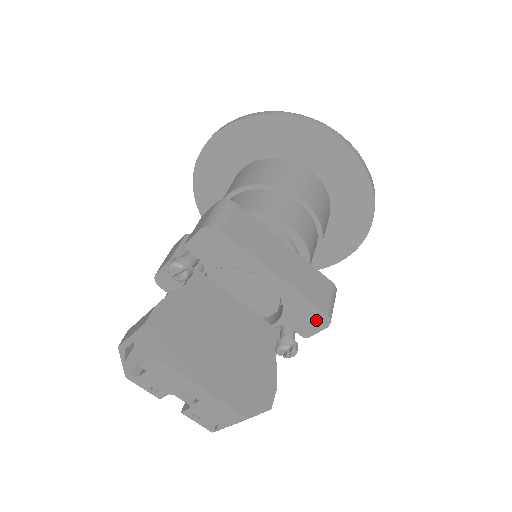
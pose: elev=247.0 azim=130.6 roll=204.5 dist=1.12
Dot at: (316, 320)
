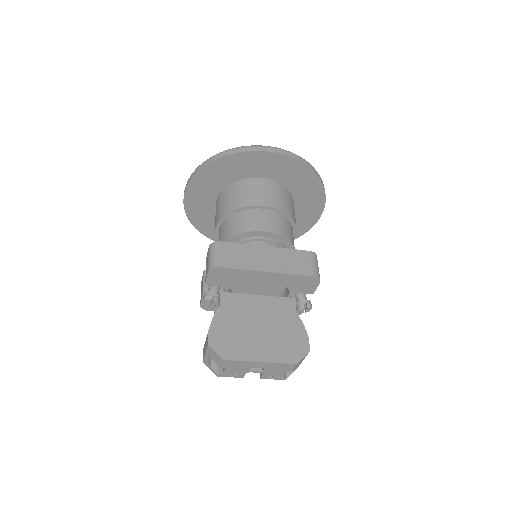
Dot at: (310, 282)
